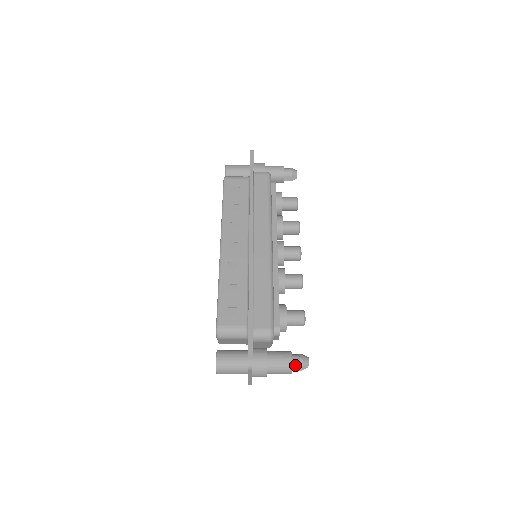
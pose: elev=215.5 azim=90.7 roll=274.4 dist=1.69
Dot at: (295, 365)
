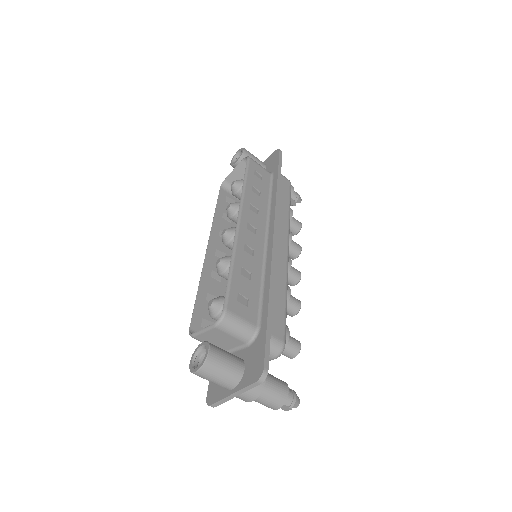
Dot at: (287, 400)
